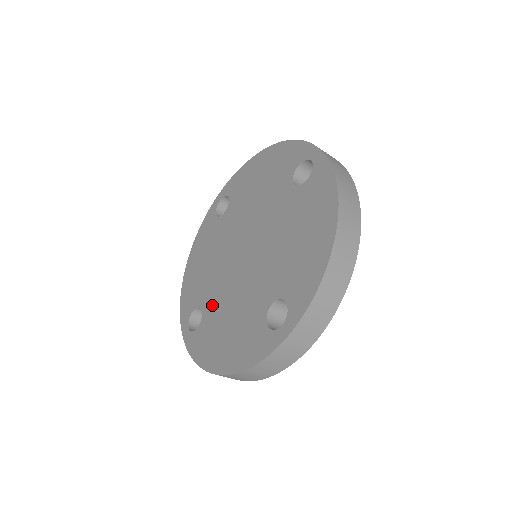
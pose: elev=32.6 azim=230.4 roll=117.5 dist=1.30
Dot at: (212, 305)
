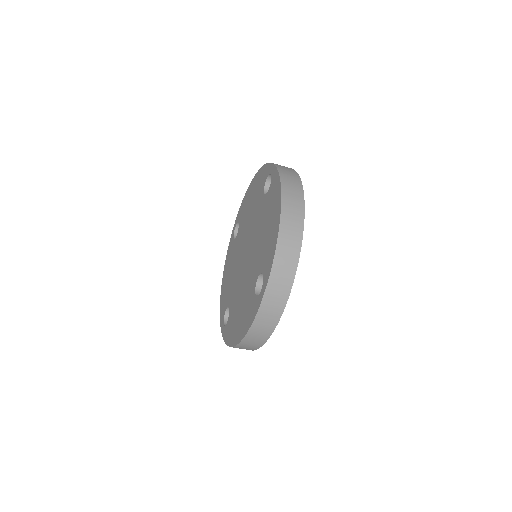
Dot at: (233, 301)
